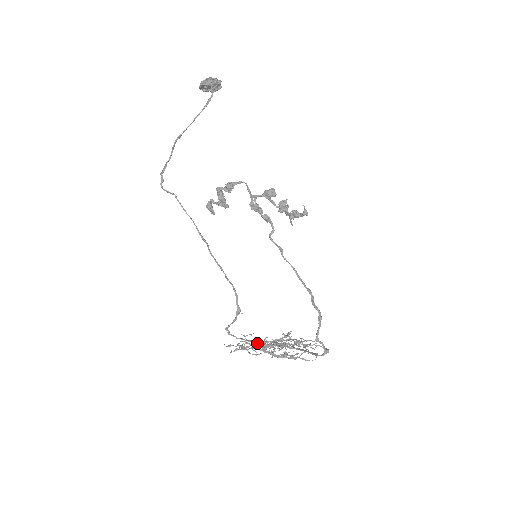
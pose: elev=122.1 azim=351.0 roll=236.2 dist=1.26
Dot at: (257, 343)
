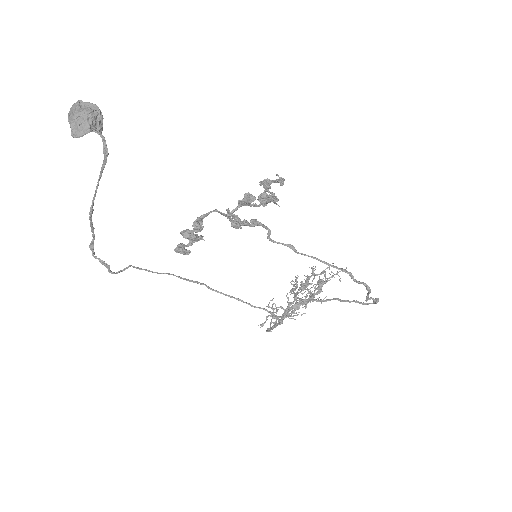
Dot at: occluded
